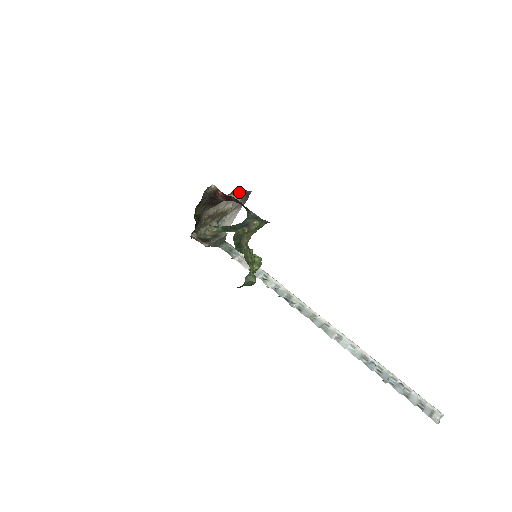
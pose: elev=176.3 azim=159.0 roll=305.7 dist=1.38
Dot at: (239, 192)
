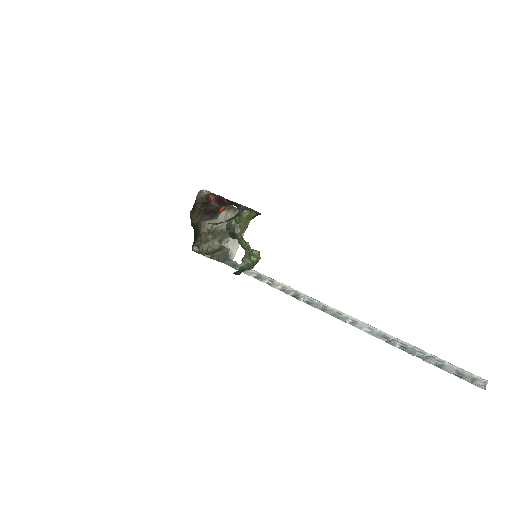
Dot at: (237, 212)
